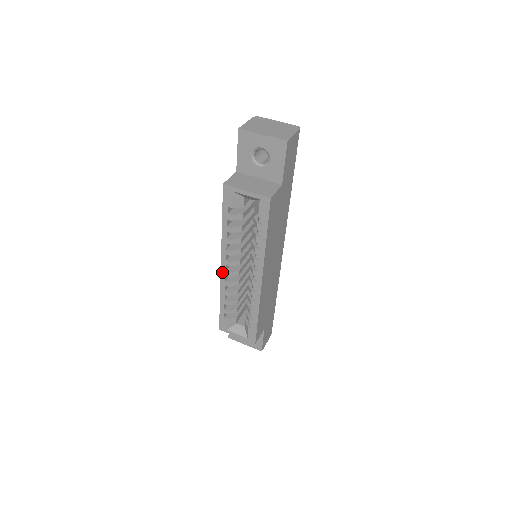
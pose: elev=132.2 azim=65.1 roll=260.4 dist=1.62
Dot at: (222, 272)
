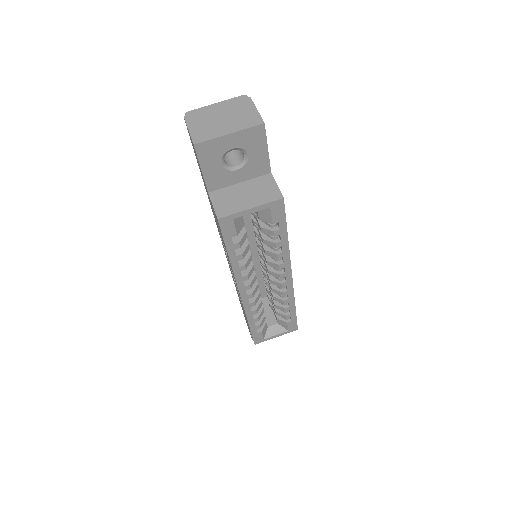
Dot at: (243, 299)
